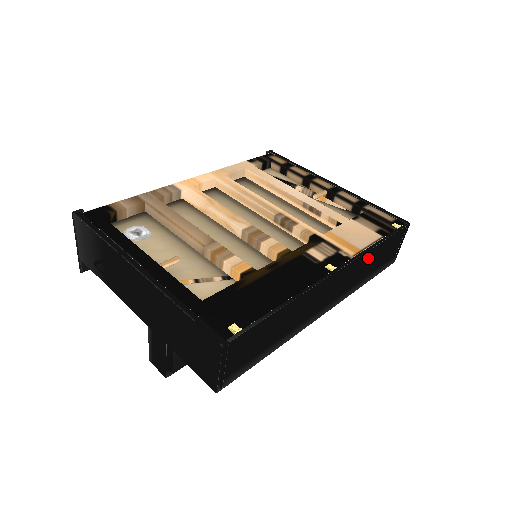
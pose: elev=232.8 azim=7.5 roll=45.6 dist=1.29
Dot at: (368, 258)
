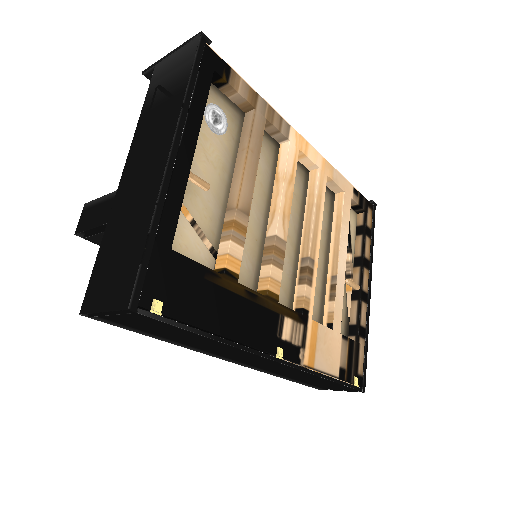
Dot at: (309, 376)
